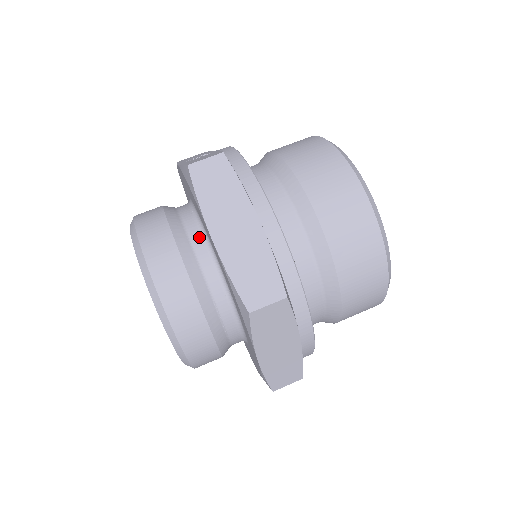
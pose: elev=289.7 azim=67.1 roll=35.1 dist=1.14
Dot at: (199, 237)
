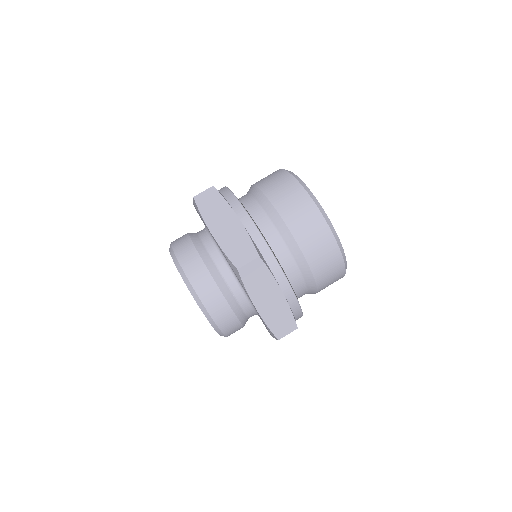
Dot at: (209, 241)
